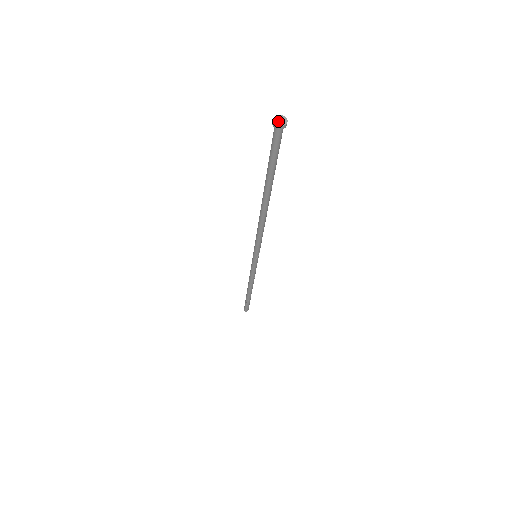
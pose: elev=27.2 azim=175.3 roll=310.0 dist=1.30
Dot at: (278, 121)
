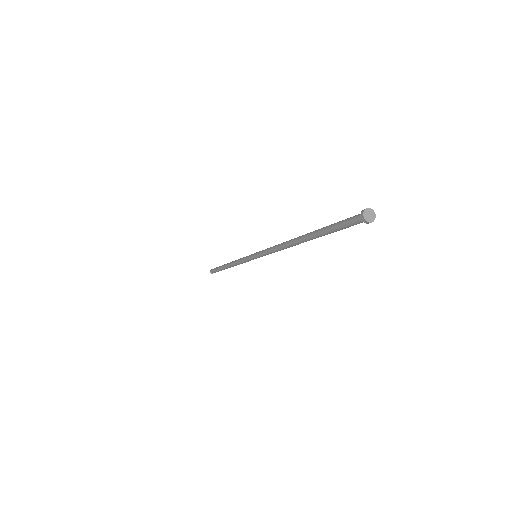
Dot at: (368, 214)
